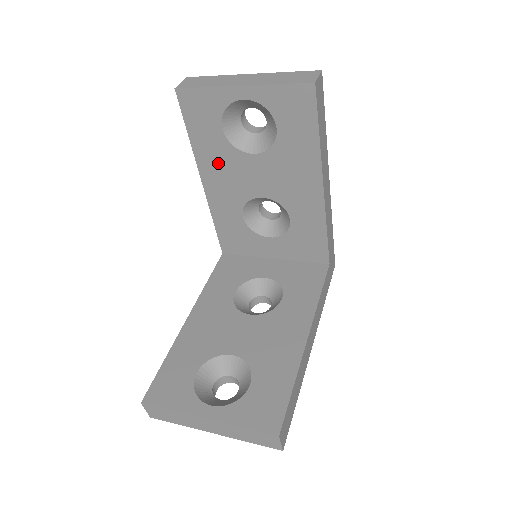
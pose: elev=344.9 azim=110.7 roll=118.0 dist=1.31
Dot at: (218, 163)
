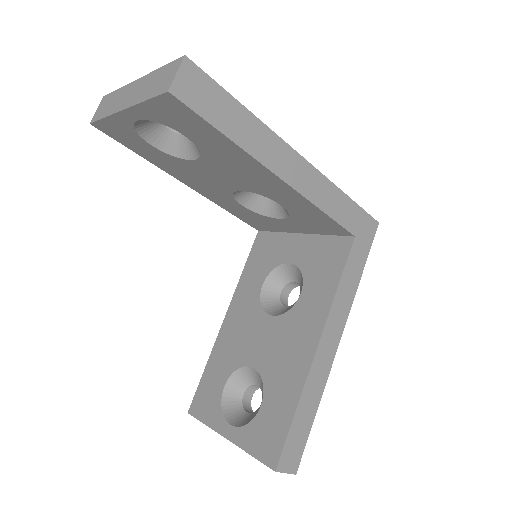
Dot at: (180, 170)
